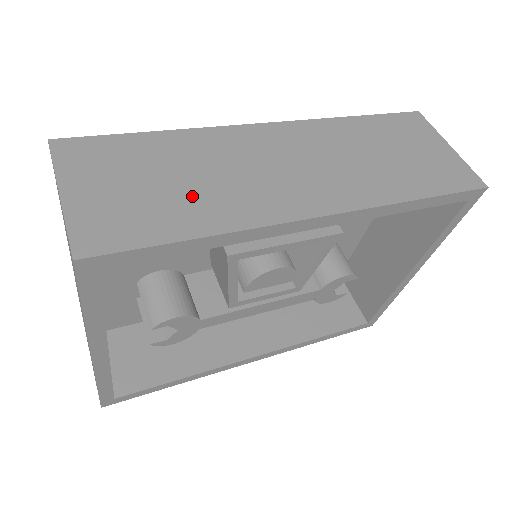
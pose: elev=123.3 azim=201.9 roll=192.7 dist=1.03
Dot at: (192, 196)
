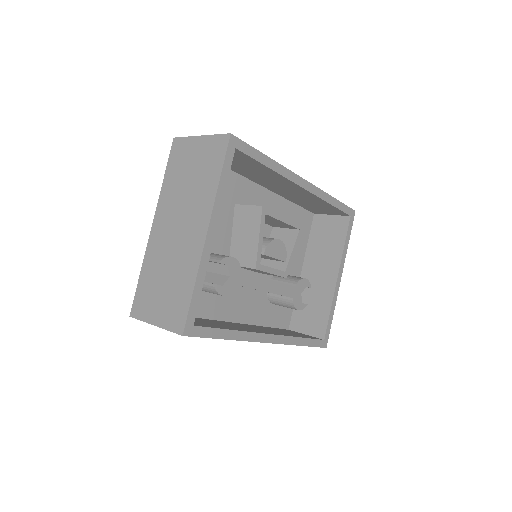
Dot at: occluded
